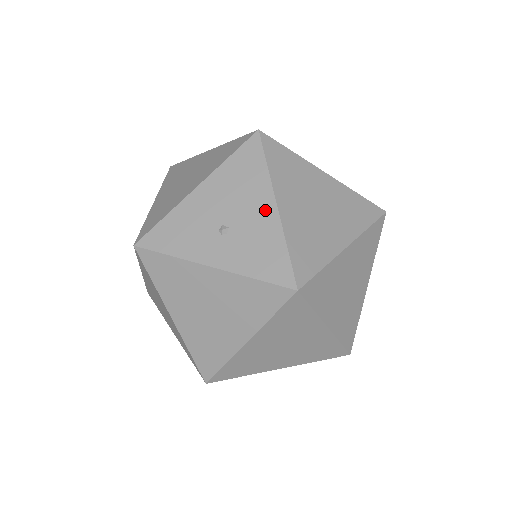
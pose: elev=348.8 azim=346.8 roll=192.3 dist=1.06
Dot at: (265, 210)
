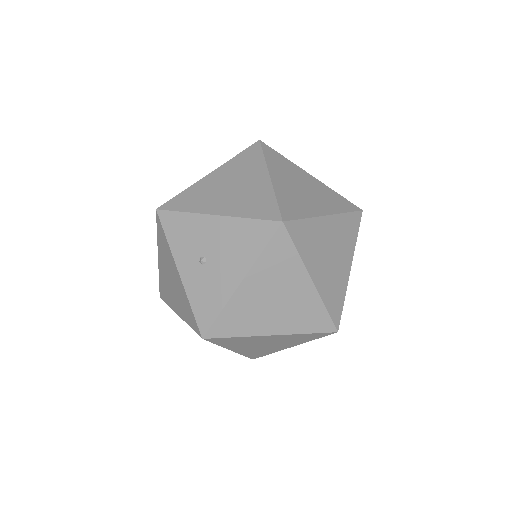
Dot at: (232, 277)
